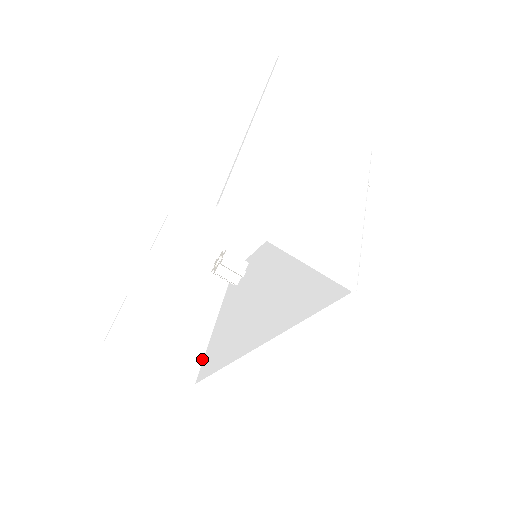
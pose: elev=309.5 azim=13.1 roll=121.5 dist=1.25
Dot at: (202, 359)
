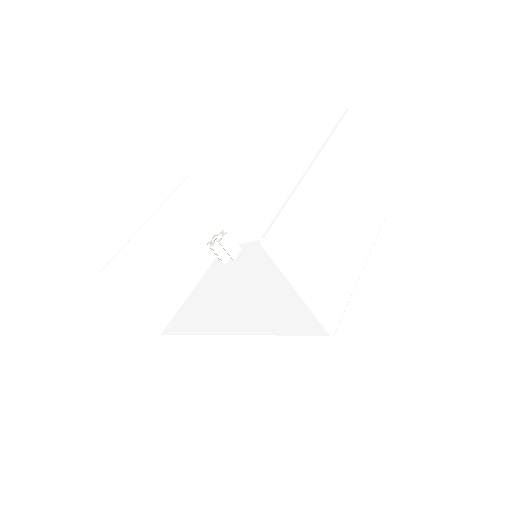
Dot at: (173, 315)
